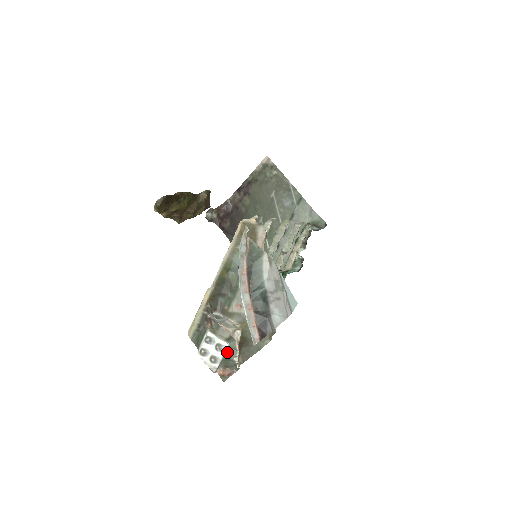
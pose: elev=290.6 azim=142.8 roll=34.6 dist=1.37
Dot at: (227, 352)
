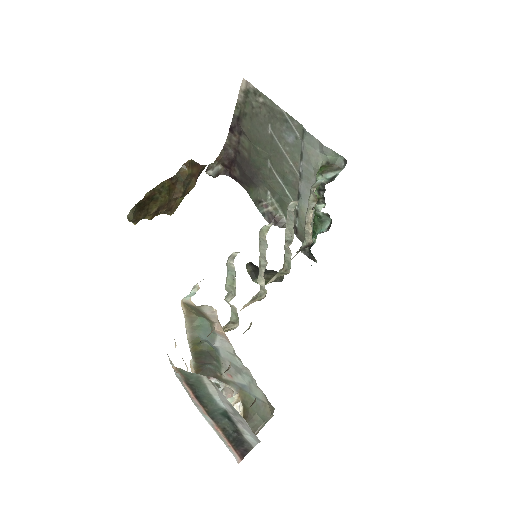
Dot at: occluded
